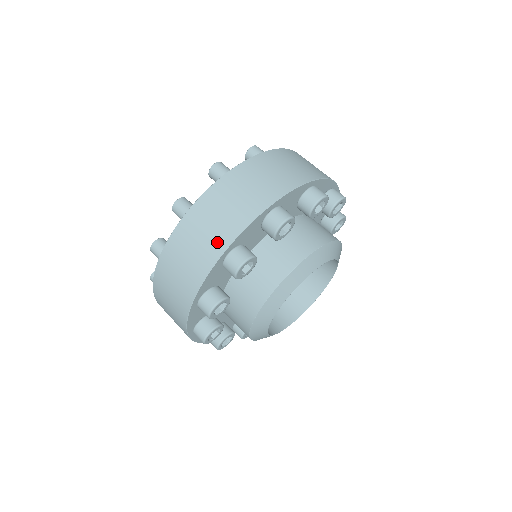
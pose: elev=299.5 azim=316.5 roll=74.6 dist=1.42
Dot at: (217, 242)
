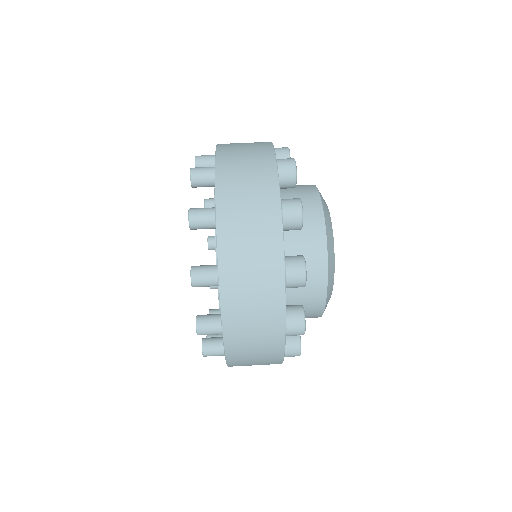
Dot at: (267, 202)
